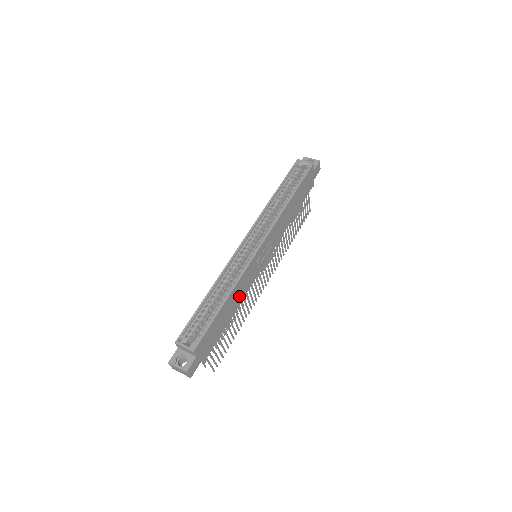
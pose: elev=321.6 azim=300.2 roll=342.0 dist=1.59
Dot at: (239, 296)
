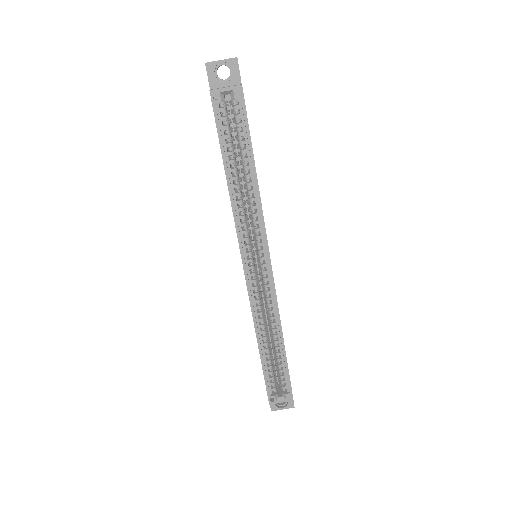
Dot at: occluded
